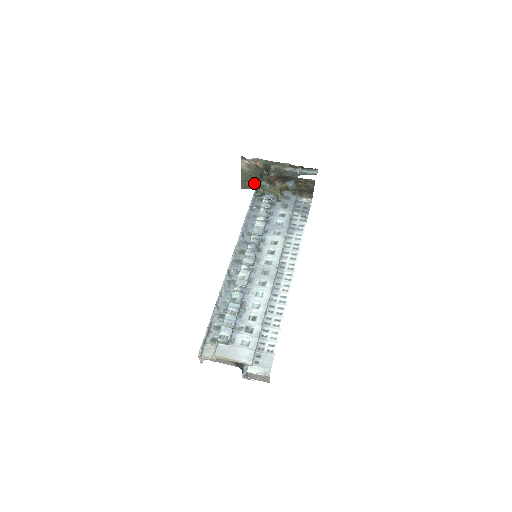
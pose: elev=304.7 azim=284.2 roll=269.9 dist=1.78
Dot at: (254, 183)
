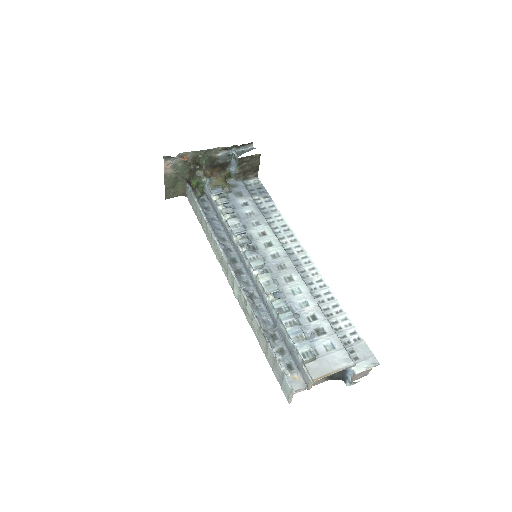
Dot at: (180, 187)
